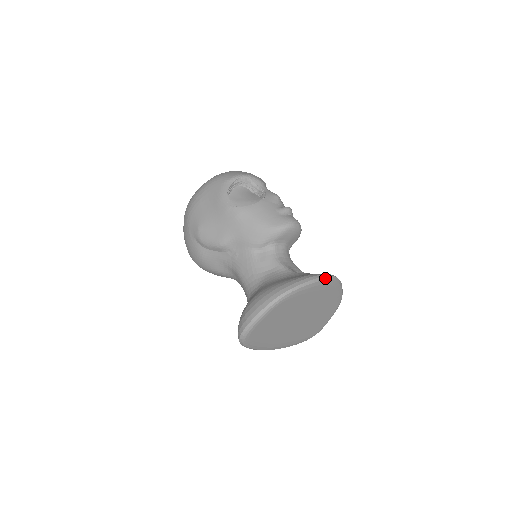
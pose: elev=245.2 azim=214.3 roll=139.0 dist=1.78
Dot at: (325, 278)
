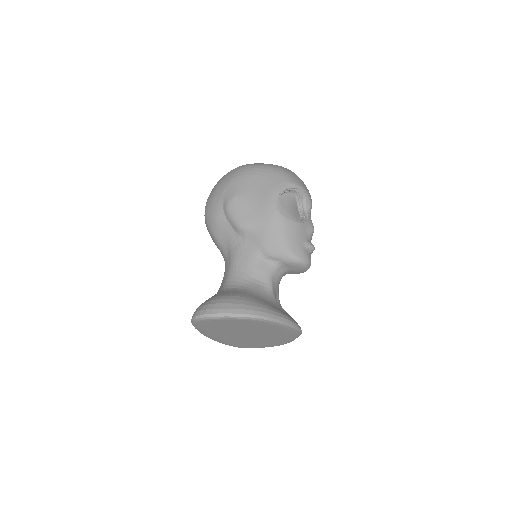
Dot at: (295, 327)
